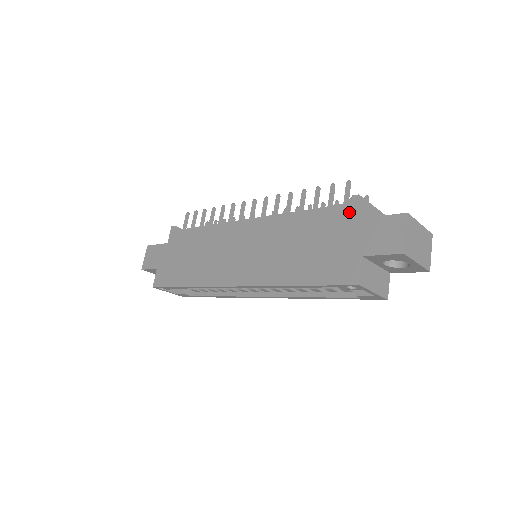
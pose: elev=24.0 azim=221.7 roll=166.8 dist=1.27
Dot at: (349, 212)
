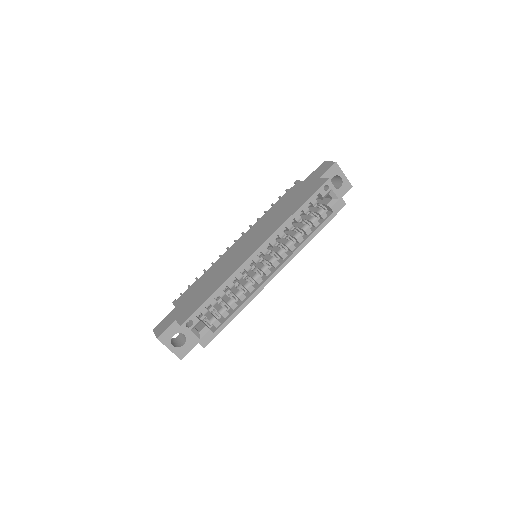
Dot at: (298, 184)
